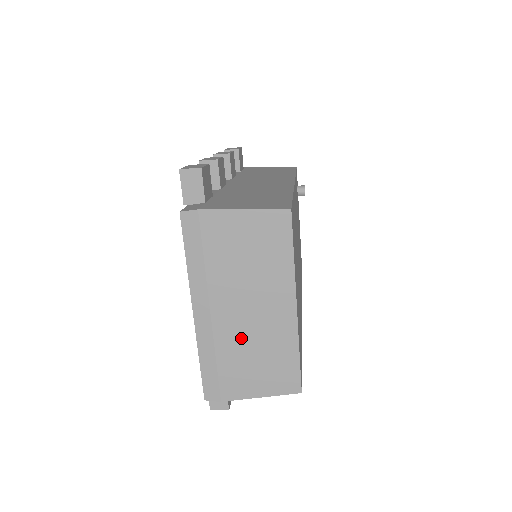
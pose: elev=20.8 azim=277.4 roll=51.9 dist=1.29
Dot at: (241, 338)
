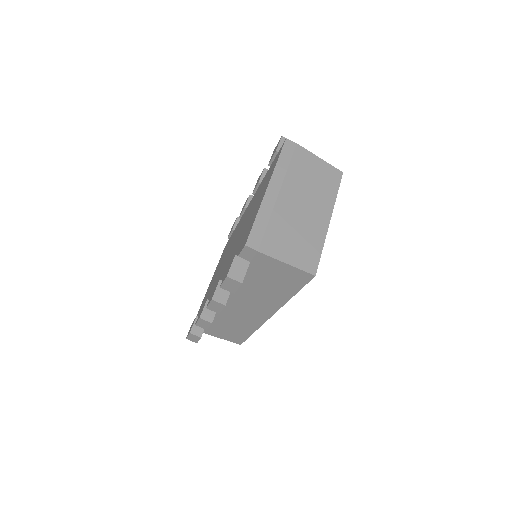
Dot at: (291, 218)
